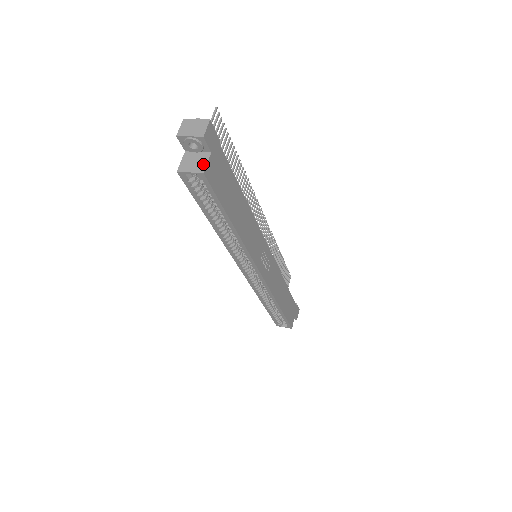
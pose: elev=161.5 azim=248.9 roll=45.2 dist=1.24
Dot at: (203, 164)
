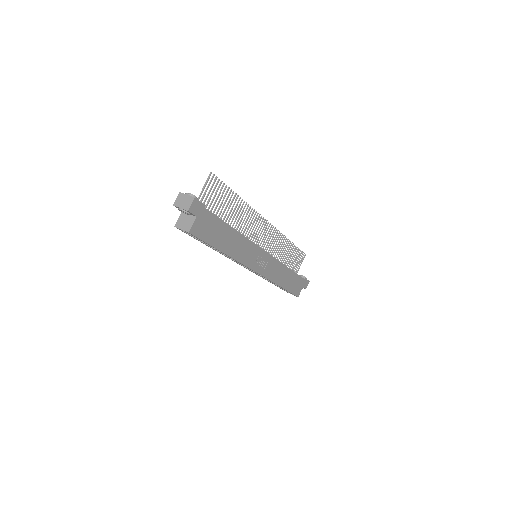
Dot at: (190, 225)
